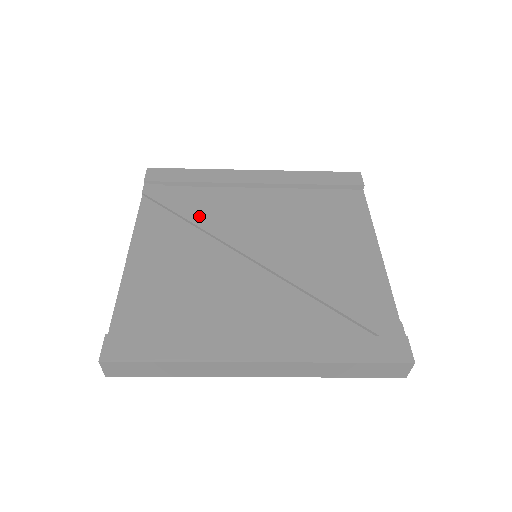
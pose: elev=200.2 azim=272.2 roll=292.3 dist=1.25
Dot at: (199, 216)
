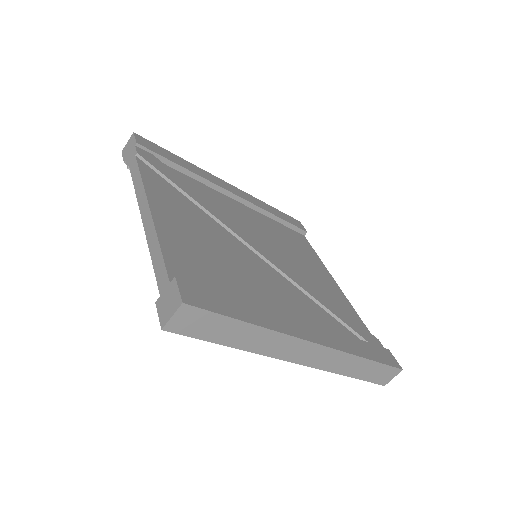
Dot at: (202, 200)
